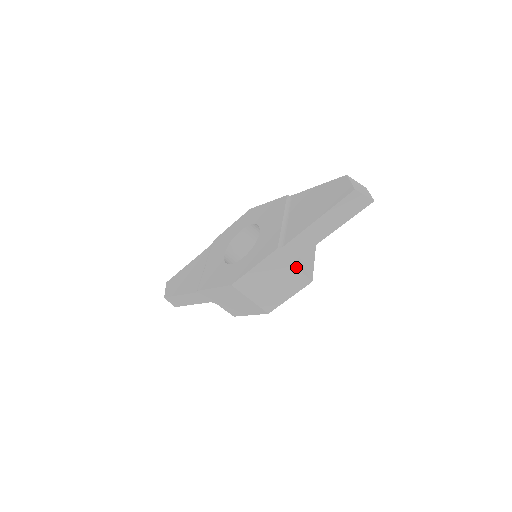
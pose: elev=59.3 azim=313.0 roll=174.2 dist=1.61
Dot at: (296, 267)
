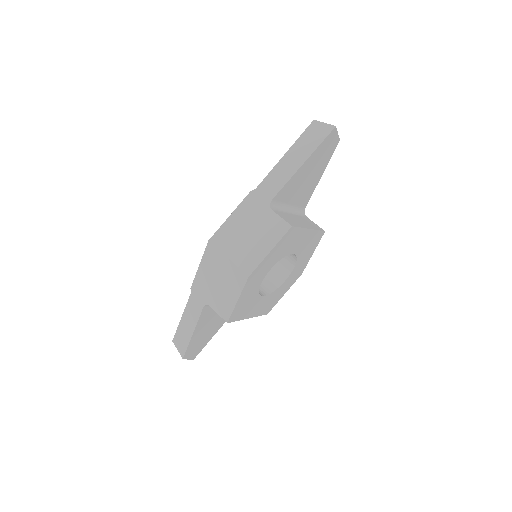
Dot at: (272, 210)
